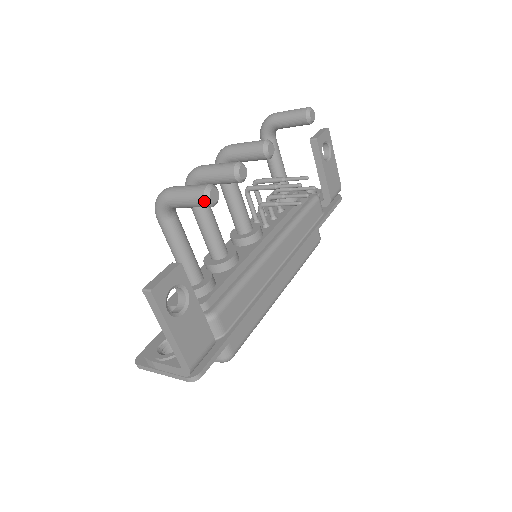
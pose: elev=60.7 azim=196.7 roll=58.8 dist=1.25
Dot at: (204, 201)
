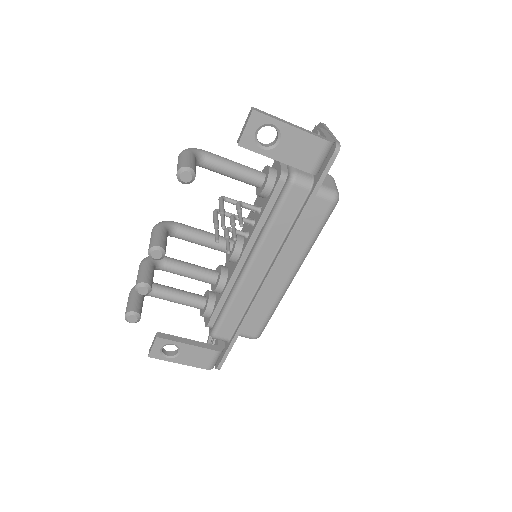
Dot at: (131, 322)
